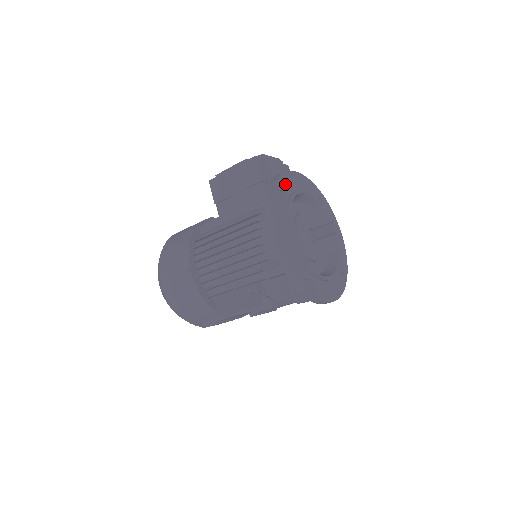
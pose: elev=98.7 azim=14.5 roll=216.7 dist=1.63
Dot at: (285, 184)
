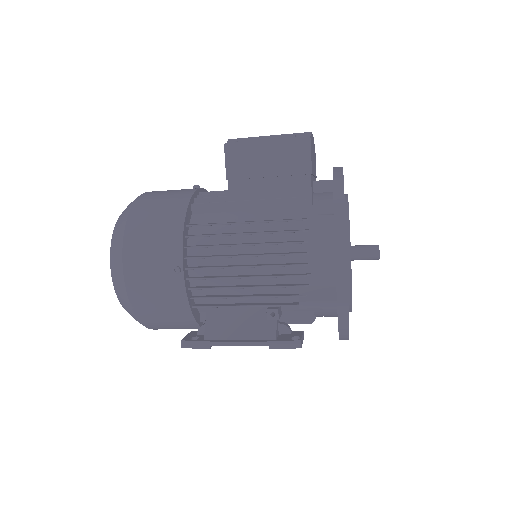
Dot at: occluded
